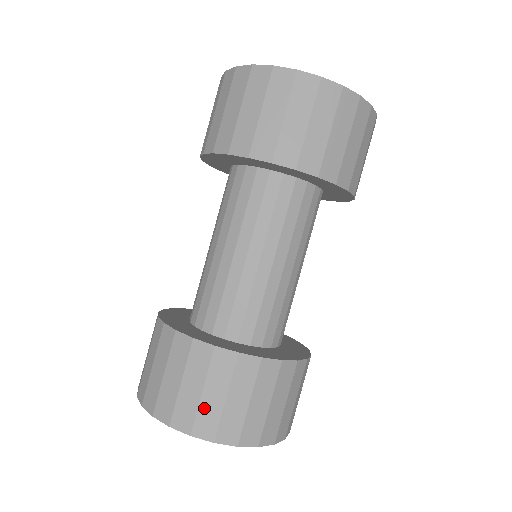
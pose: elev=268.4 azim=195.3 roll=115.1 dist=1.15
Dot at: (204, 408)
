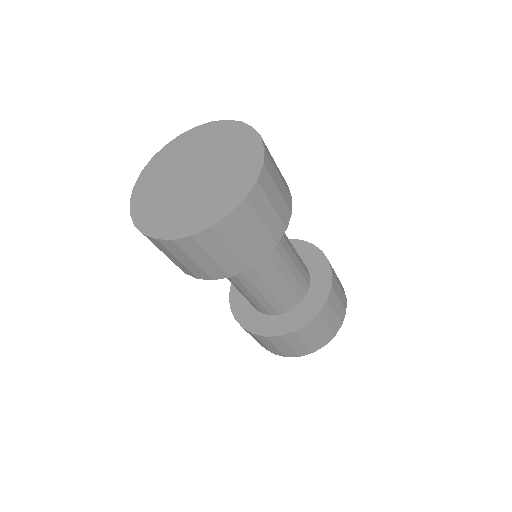
Dot at: (322, 337)
